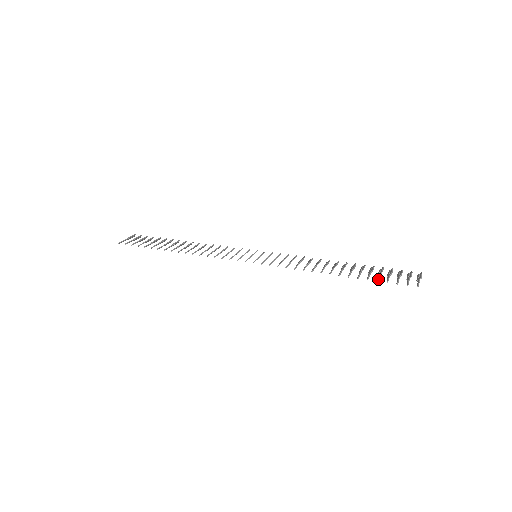
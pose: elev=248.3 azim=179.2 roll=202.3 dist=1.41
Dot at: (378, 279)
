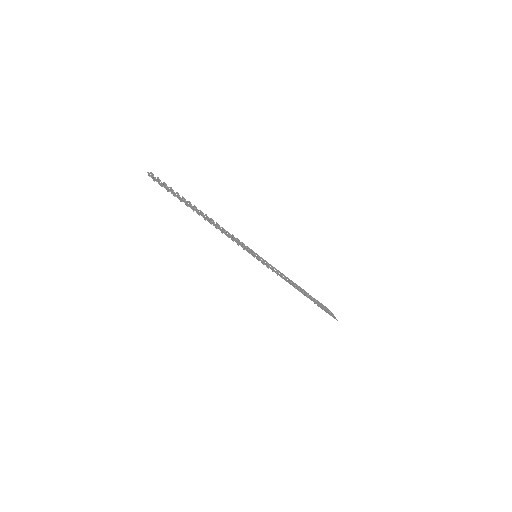
Dot at: (322, 308)
